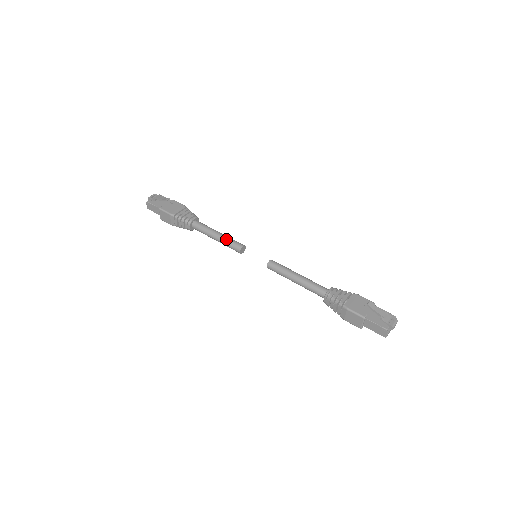
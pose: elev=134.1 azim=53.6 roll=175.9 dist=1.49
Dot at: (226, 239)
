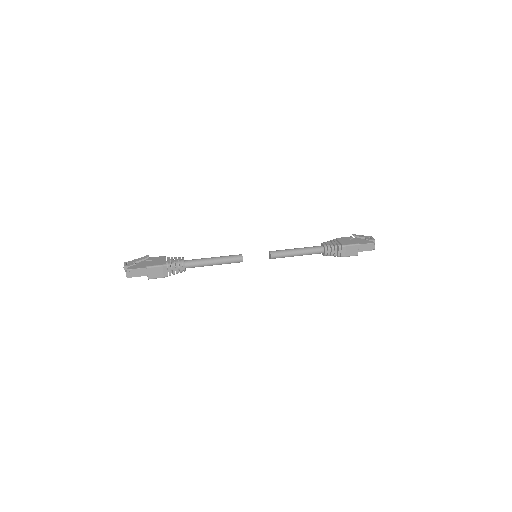
Dot at: (225, 257)
